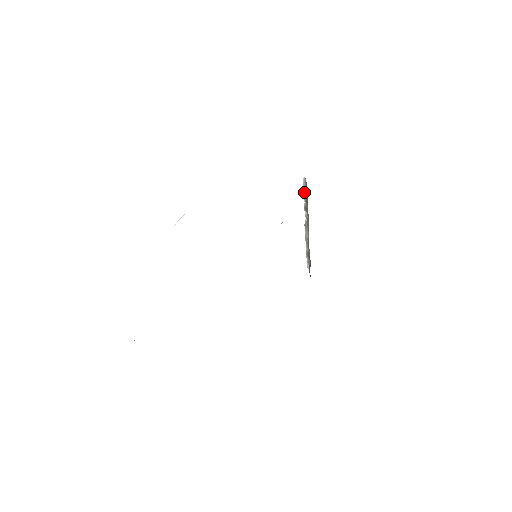
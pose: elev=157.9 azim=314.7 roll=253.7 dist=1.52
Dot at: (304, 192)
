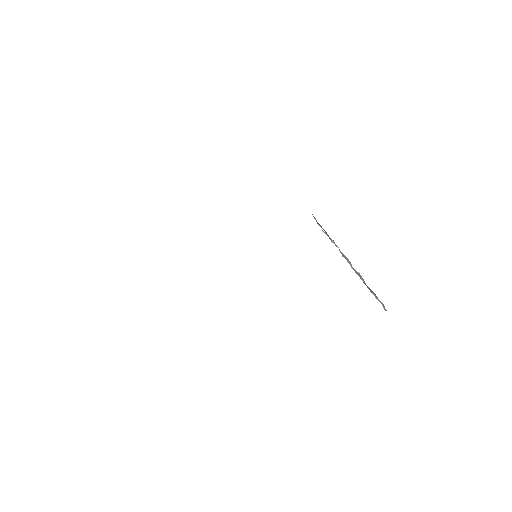
Dot at: (320, 226)
